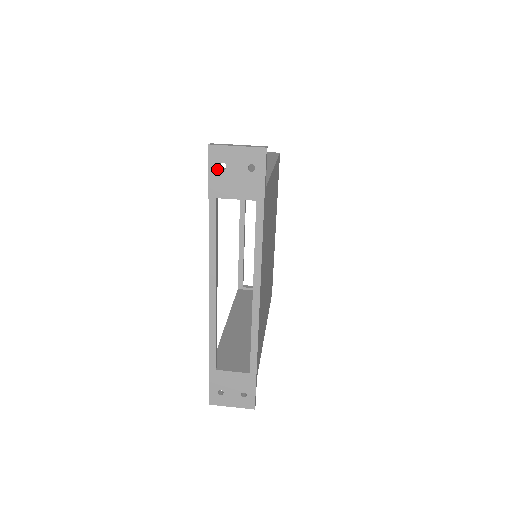
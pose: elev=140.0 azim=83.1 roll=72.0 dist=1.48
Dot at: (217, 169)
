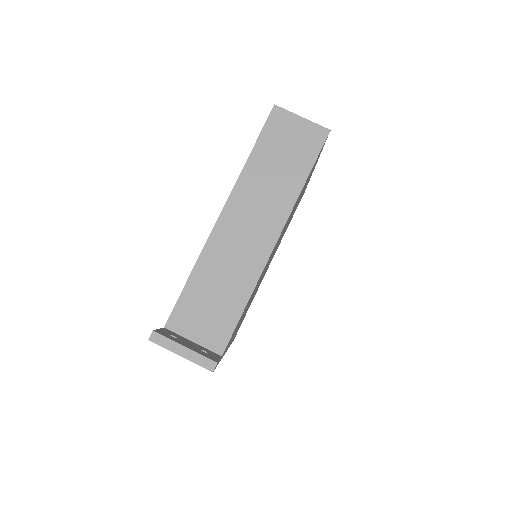
Dot at: occluded
